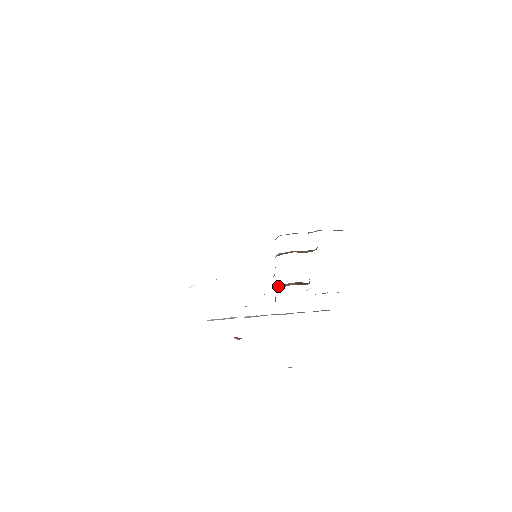
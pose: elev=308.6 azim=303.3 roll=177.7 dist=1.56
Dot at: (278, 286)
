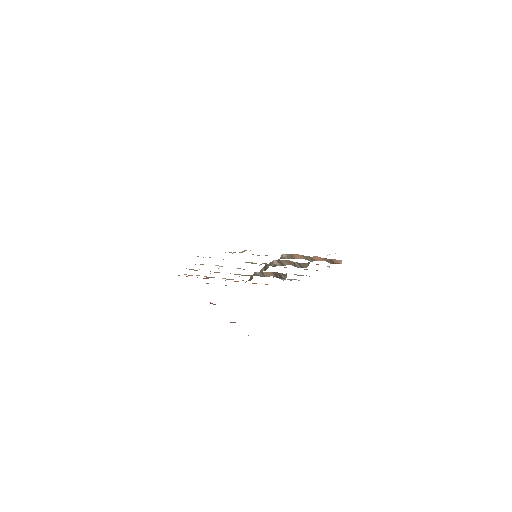
Dot at: (259, 273)
